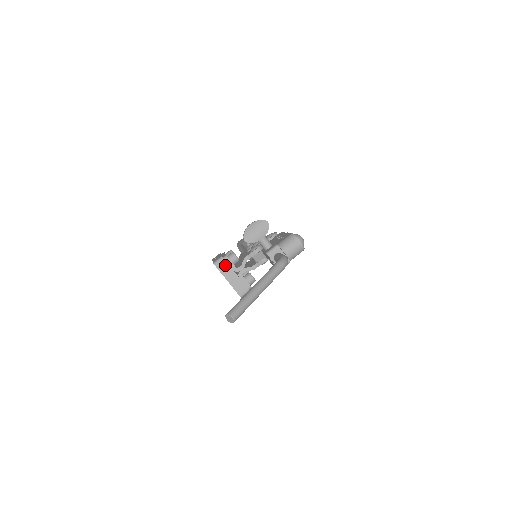
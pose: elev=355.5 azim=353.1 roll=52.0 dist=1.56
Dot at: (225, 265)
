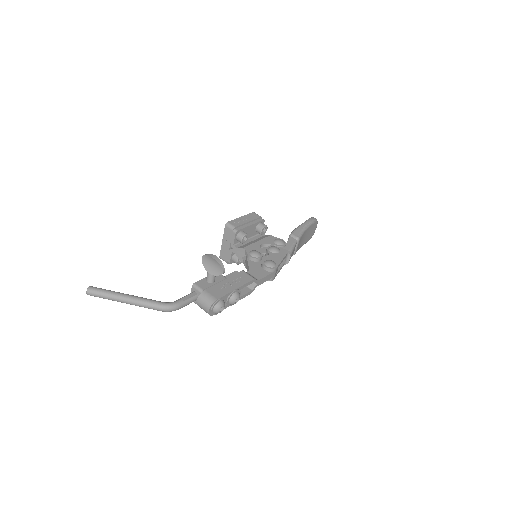
Dot at: (230, 234)
